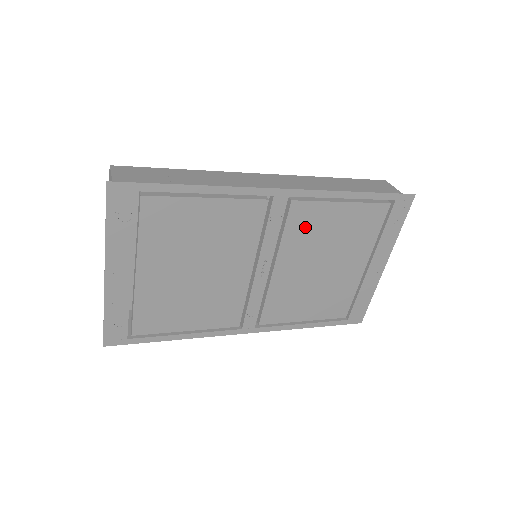
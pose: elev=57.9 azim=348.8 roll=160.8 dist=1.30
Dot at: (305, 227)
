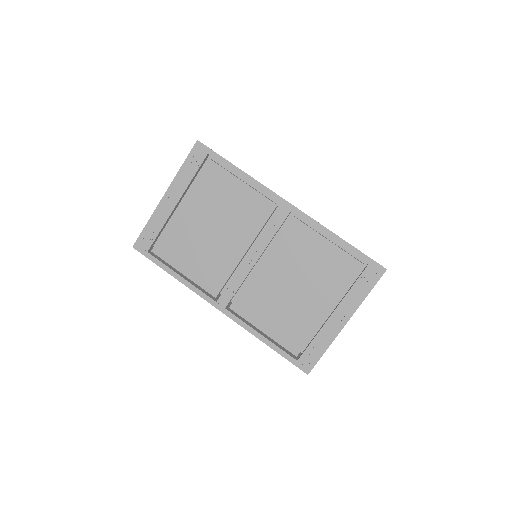
Dot at: (294, 243)
